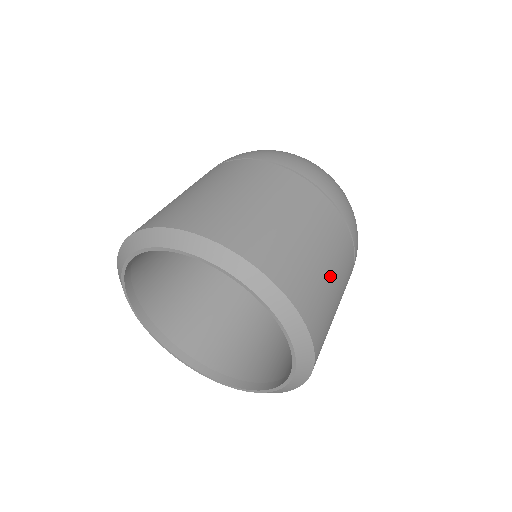
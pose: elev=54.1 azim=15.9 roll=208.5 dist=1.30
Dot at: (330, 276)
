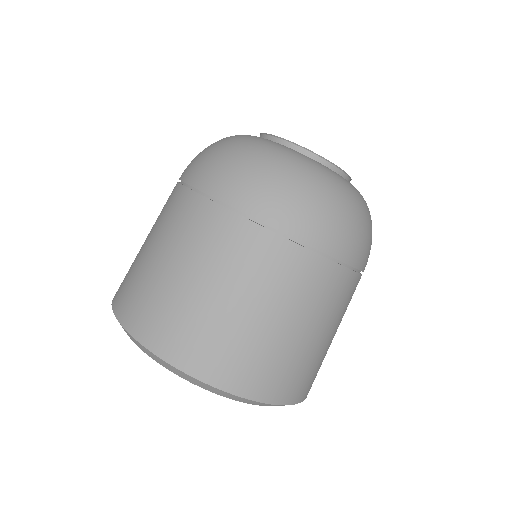
Dot at: (304, 336)
